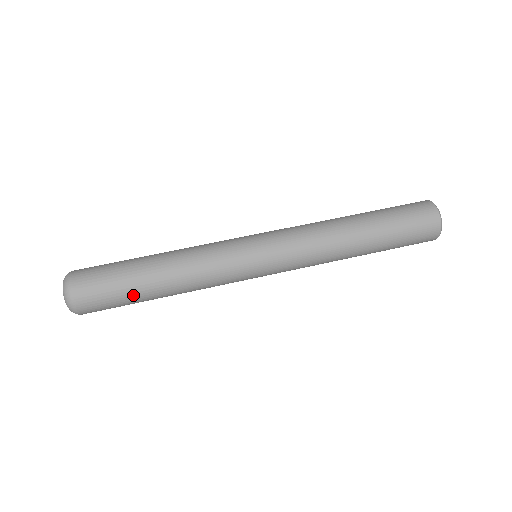
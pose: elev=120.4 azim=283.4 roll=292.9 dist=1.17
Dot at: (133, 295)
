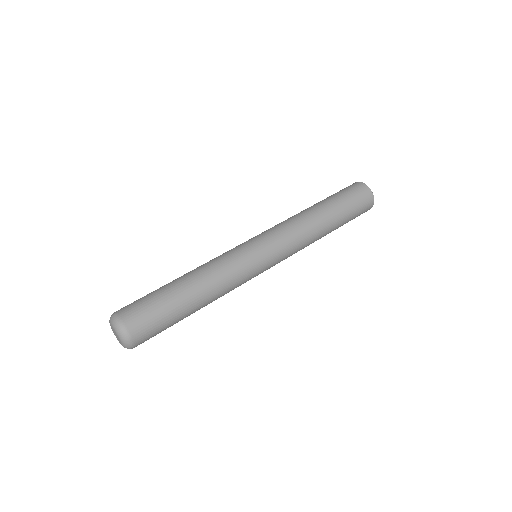
Dot at: (172, 303)
